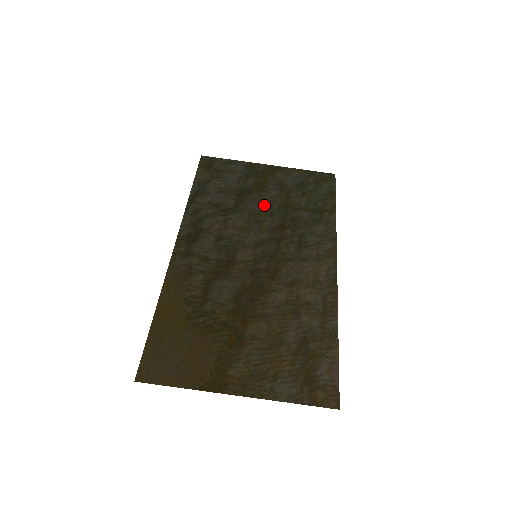
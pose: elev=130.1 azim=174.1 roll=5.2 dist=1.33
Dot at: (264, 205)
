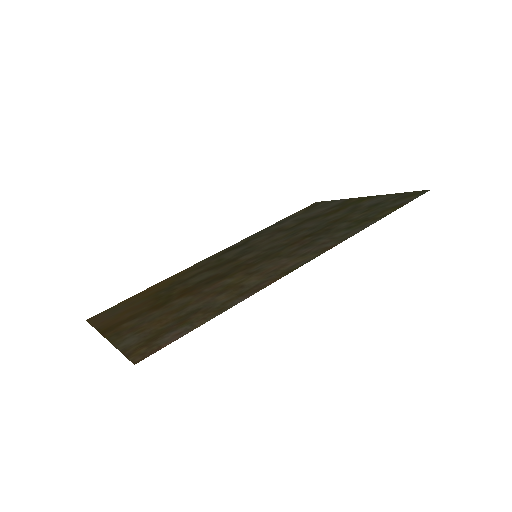
Dot at: (316, 223)
